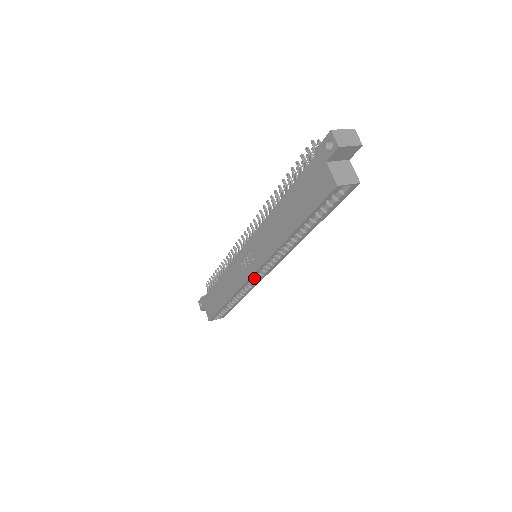
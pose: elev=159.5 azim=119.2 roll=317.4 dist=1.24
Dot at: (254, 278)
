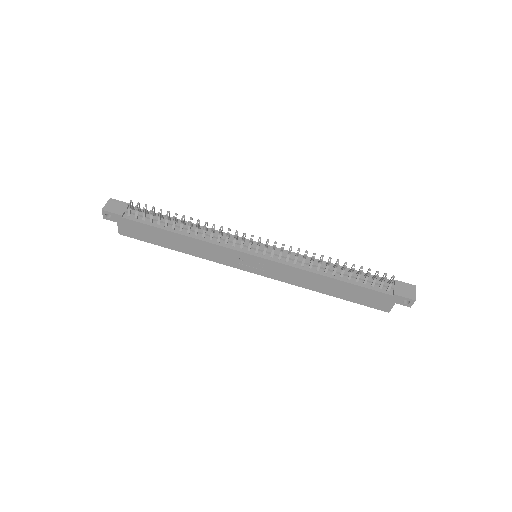
Dot at: occluded
